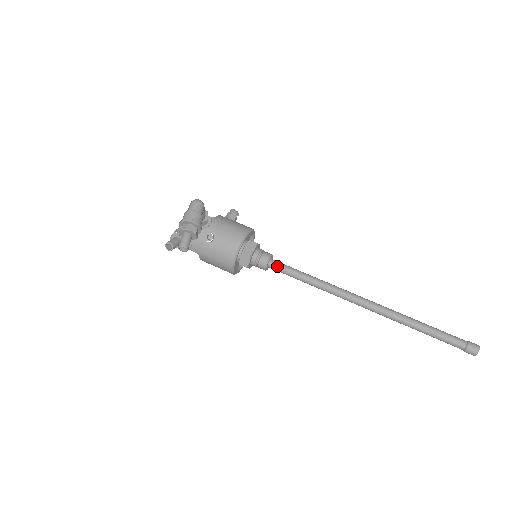
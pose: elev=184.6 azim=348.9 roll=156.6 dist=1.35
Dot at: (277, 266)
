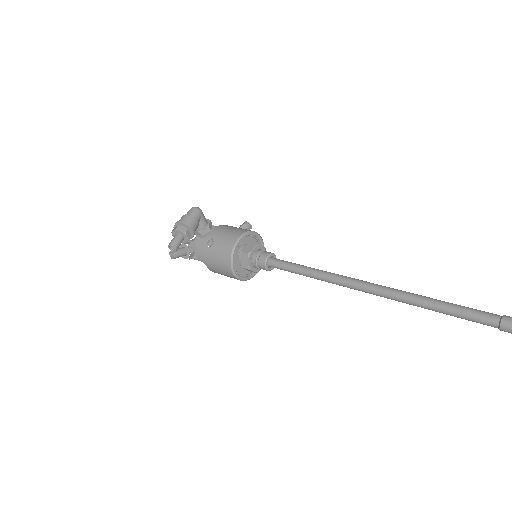
Dot at: (276, 263)
